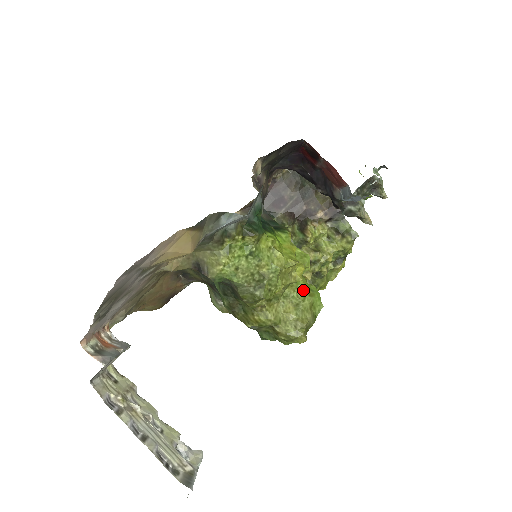
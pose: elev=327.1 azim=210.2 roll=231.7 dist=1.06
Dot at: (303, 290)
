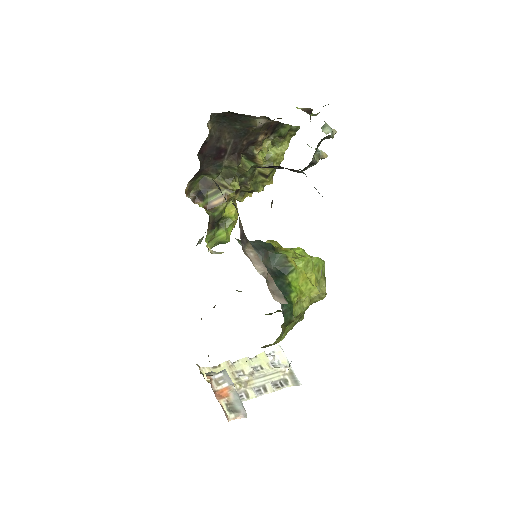
Dot at: occluded
